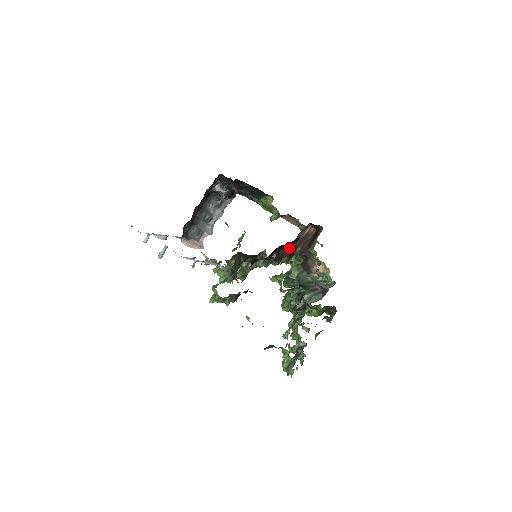
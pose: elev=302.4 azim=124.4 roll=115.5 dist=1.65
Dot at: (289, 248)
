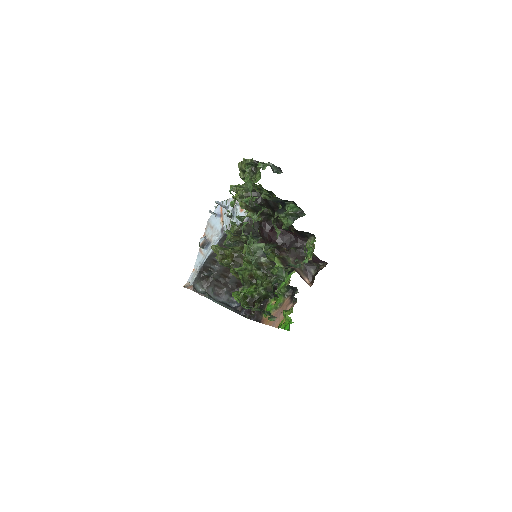
Dot at: (294, 248)
